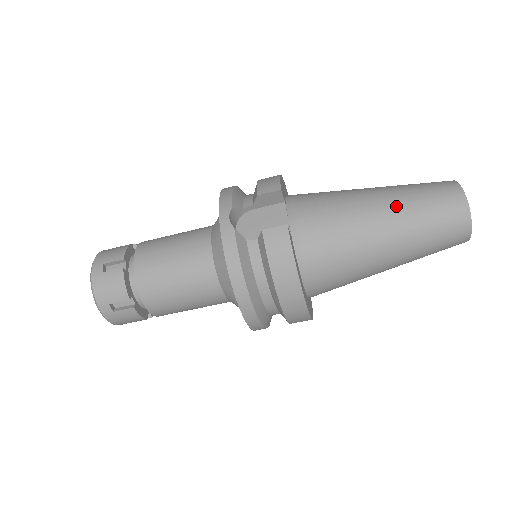
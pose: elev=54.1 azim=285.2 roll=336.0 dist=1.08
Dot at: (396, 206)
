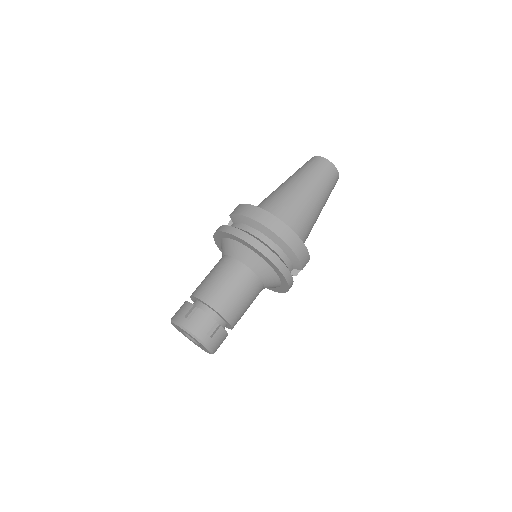
Dot at: occluded
